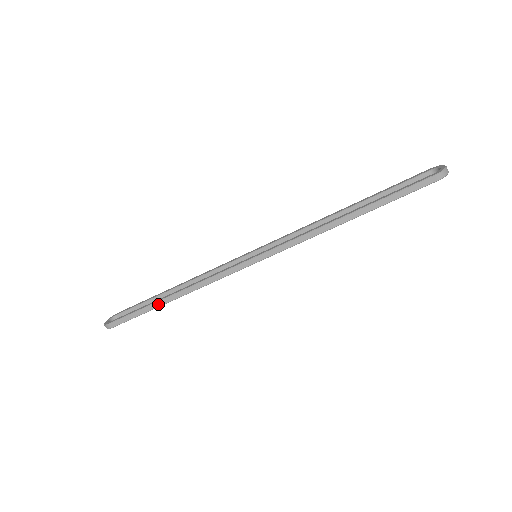
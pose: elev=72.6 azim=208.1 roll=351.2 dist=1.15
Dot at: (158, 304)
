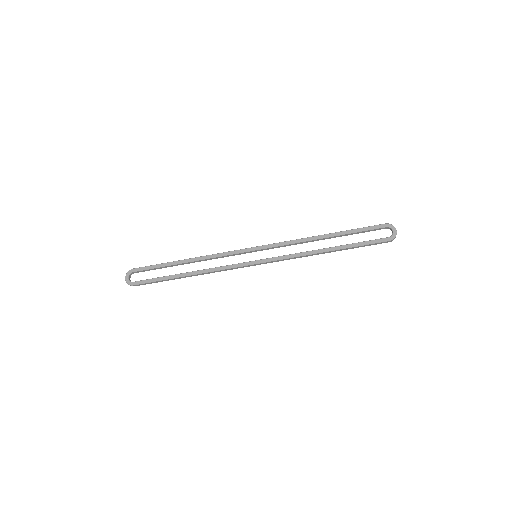
Dot at: (177, 278)
